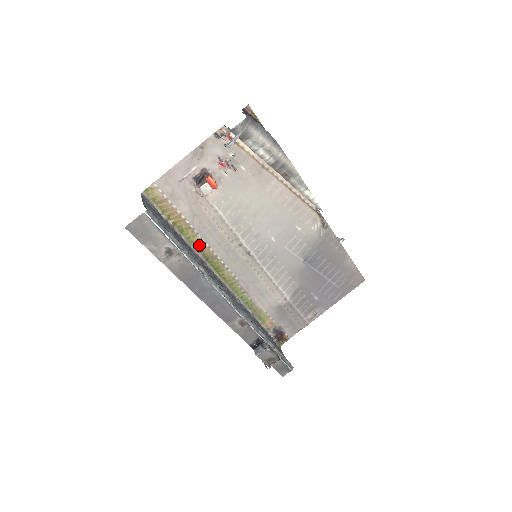
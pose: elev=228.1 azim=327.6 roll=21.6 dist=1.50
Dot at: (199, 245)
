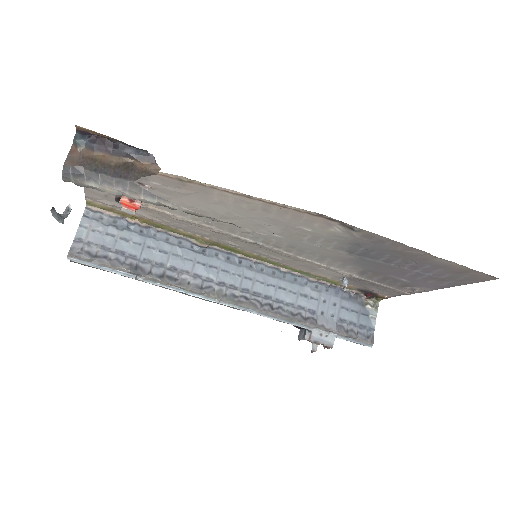
Dot at: (189, 235)
